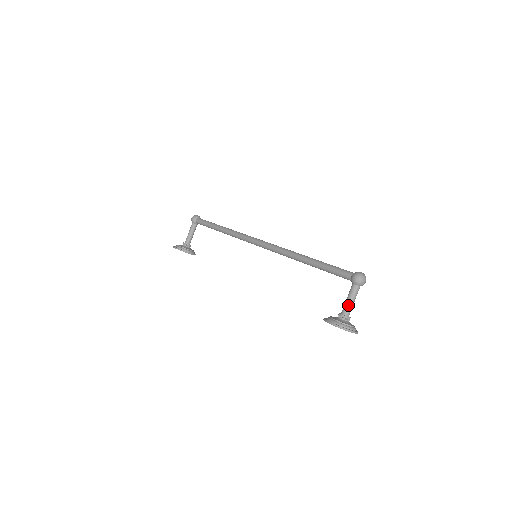
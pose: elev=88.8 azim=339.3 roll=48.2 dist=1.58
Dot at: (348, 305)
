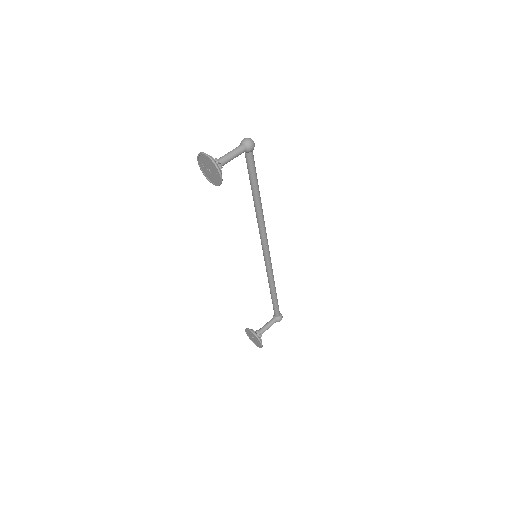
Dot at: (224, 155)
